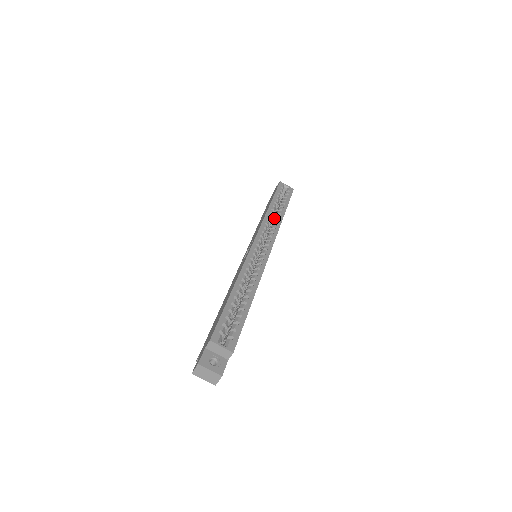
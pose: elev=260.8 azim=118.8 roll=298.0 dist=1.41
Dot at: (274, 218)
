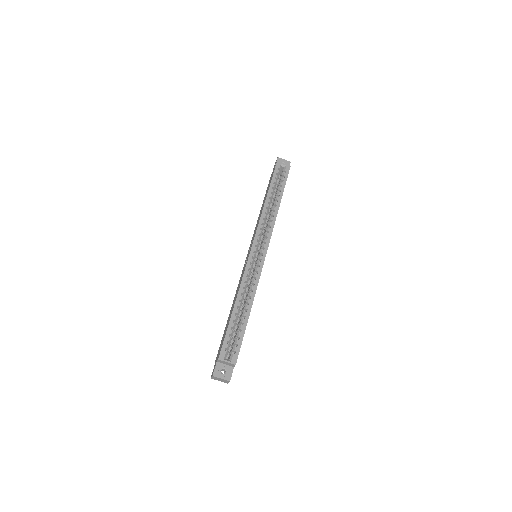
Dot at: (271, 210)
